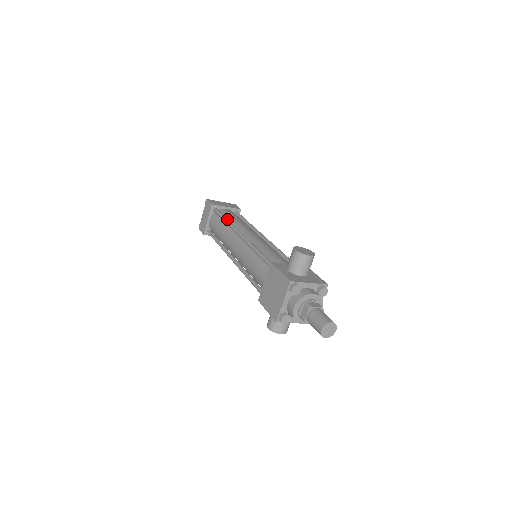
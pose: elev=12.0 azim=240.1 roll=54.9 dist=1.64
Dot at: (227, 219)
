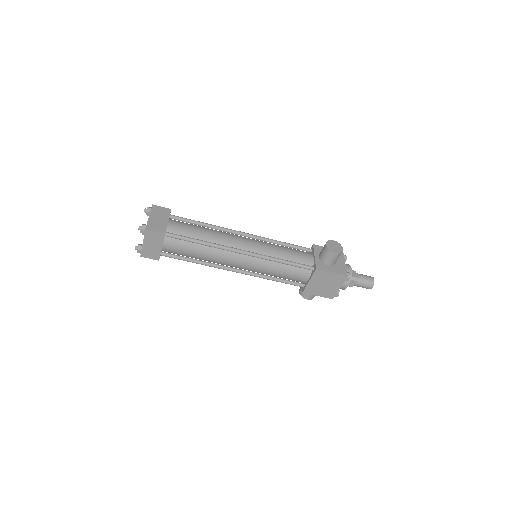
Dot at: (205, 242)
